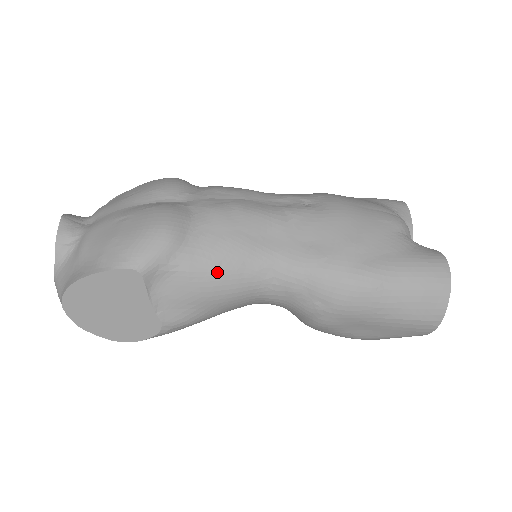
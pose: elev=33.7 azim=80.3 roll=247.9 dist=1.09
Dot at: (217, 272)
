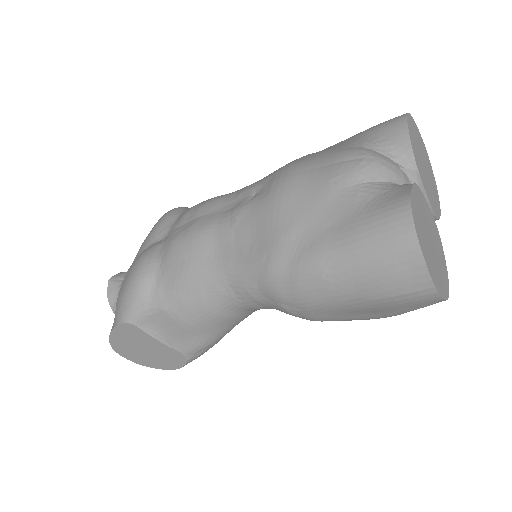
Dot at: (186, 303)
